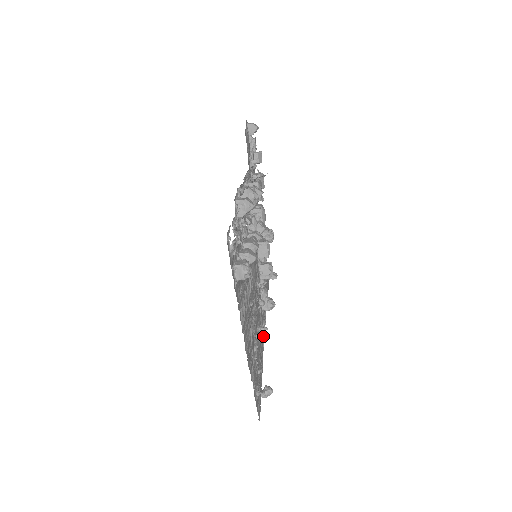
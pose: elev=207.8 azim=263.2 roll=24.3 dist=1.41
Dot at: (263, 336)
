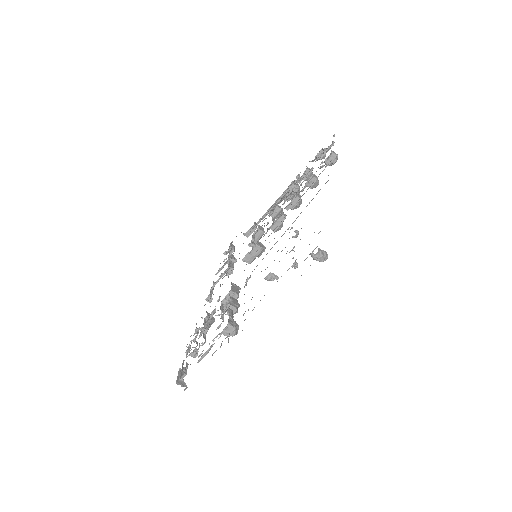
Dot at: occluded
